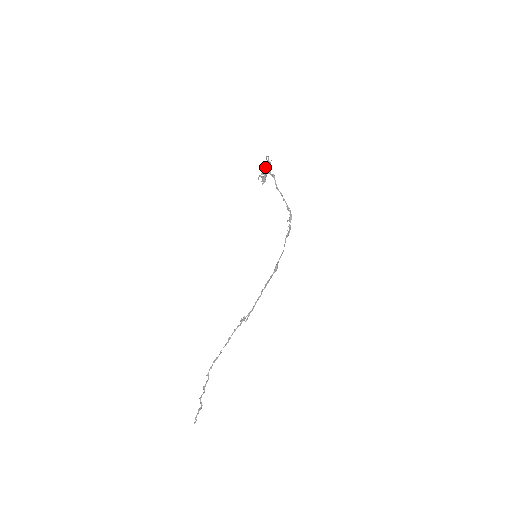
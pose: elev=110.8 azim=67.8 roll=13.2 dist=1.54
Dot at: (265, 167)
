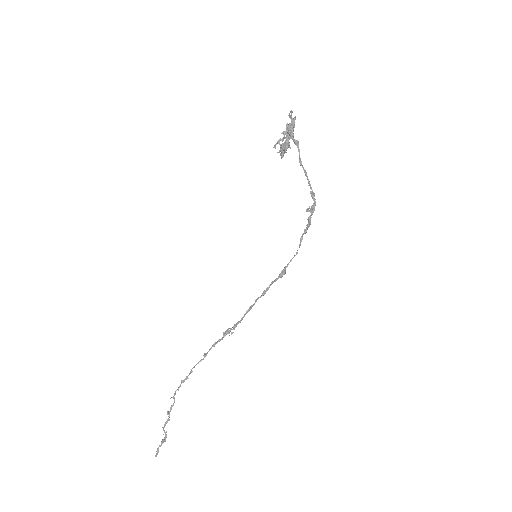
Dot at: (288, 129)
